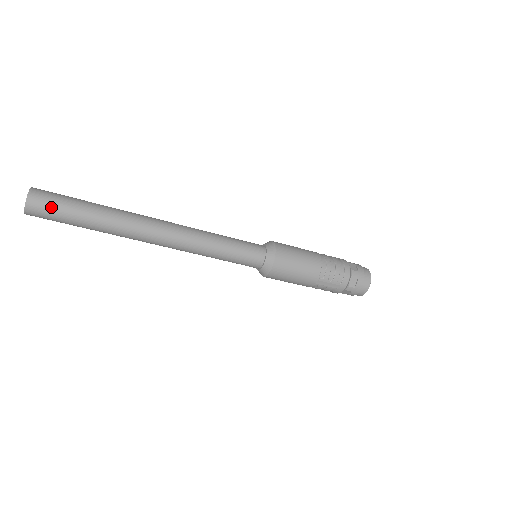
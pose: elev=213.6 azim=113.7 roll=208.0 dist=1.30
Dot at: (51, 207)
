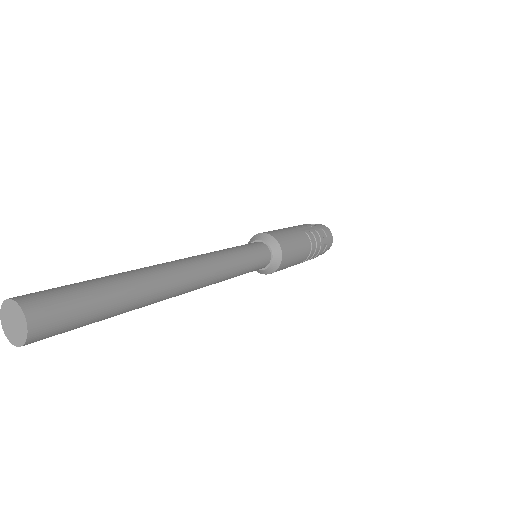
Dot at: occluded
